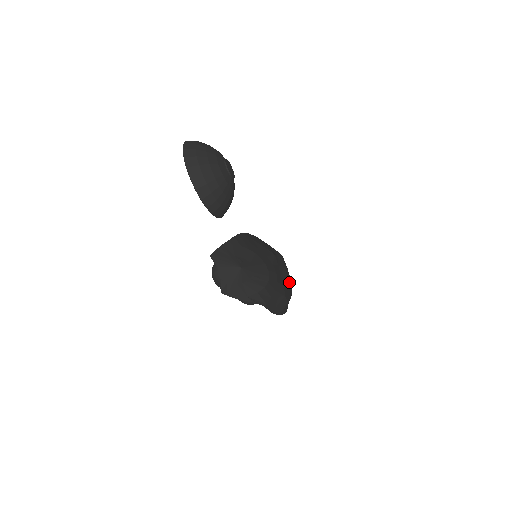
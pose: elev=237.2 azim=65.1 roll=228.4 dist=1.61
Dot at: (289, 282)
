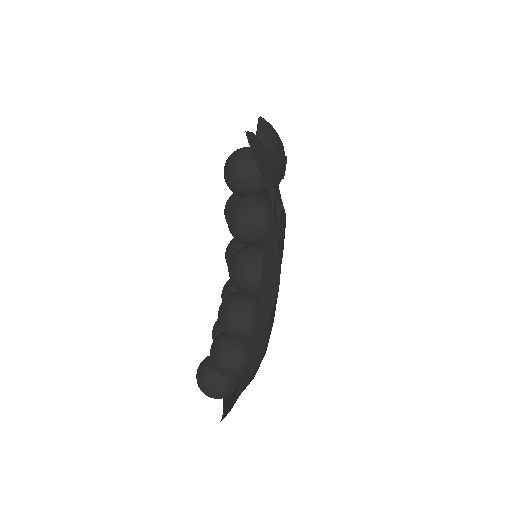
Dot at: (270, 332)
